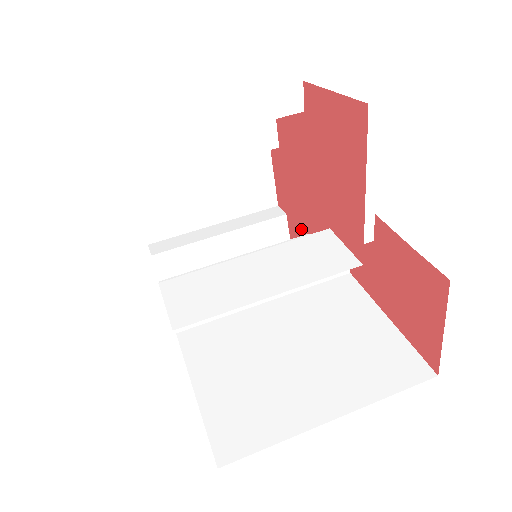
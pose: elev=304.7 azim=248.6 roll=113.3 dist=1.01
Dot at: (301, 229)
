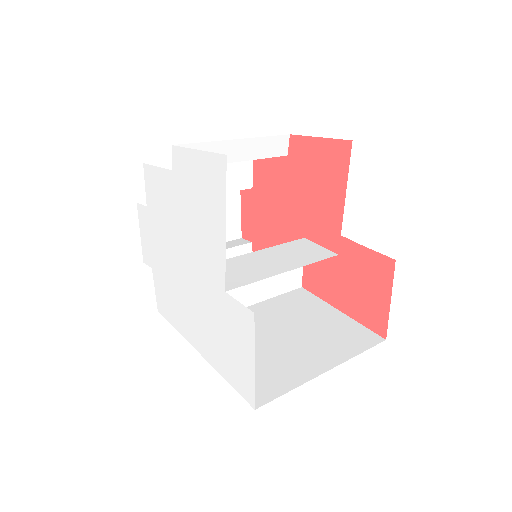
Dot at: occluded
